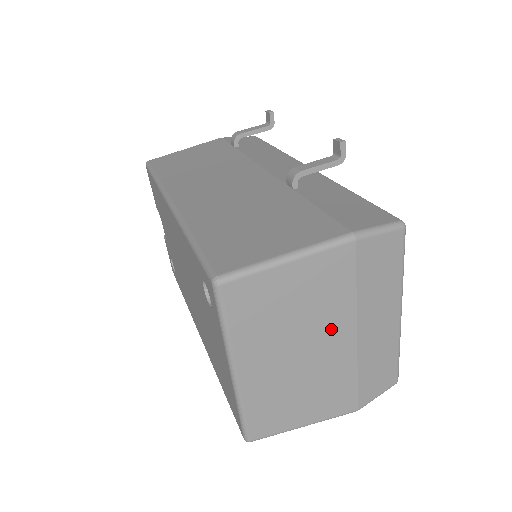
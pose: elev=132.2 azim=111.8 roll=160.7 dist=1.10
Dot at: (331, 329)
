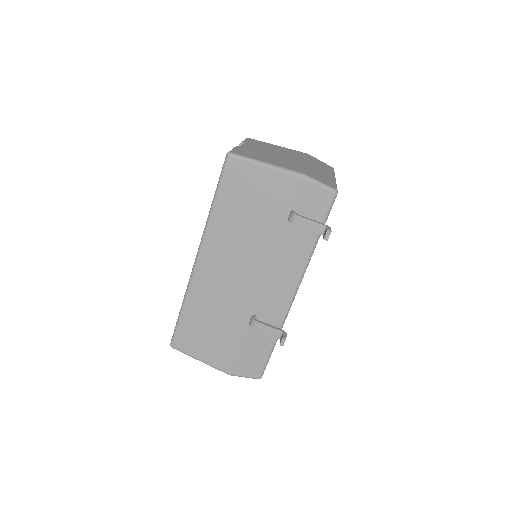
Dot at: occluded
